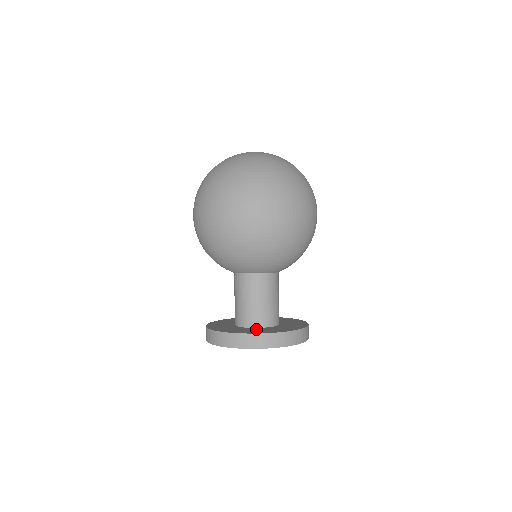
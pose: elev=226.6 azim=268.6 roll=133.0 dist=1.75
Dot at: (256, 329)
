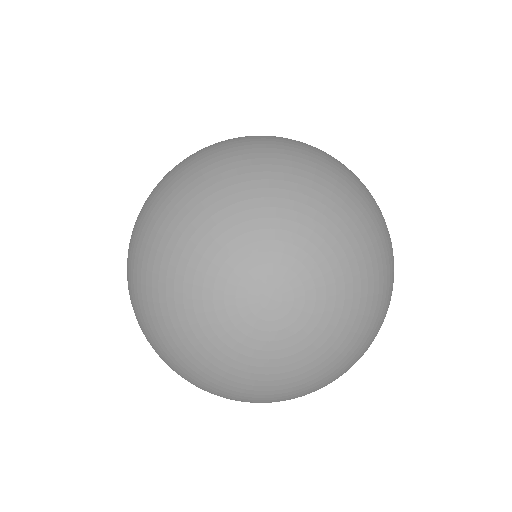
Dot at: occluded
